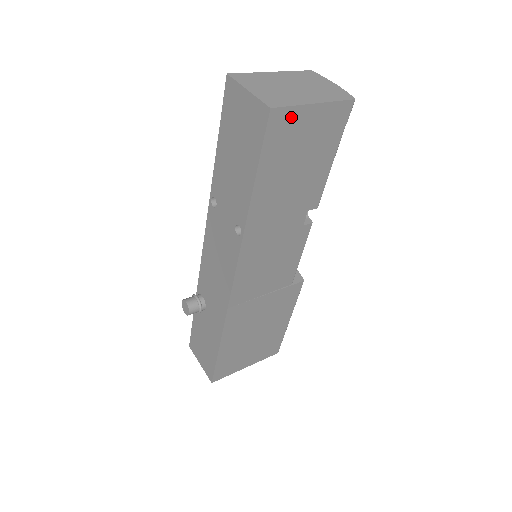
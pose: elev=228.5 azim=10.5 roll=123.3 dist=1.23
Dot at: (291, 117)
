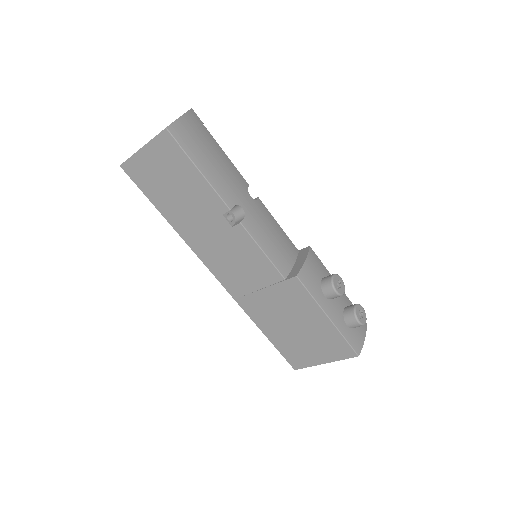
Dot at: (136, 163)
